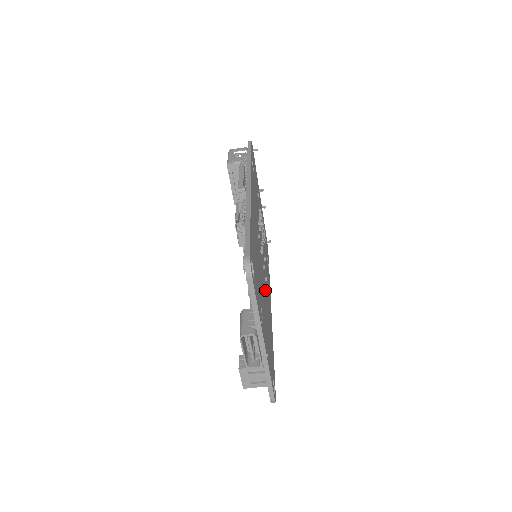
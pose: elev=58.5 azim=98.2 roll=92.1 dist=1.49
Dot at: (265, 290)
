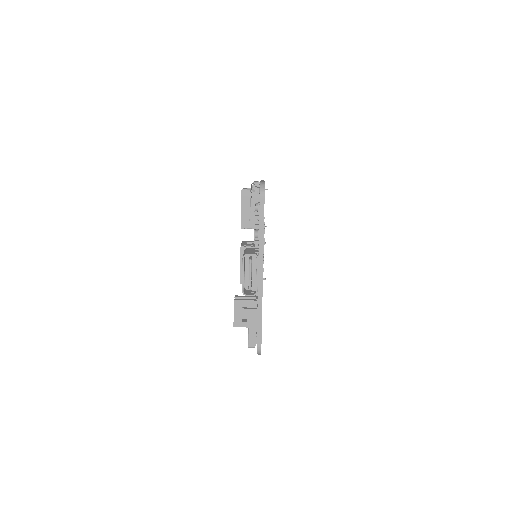
Dot at: occluded
